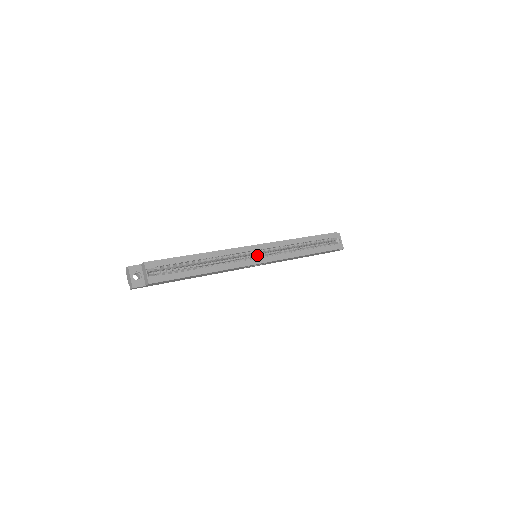
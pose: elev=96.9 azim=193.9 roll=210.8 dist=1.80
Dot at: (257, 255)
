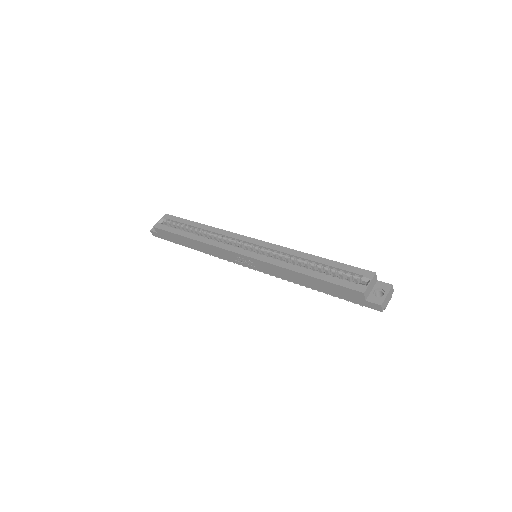
Dot at: occluded
